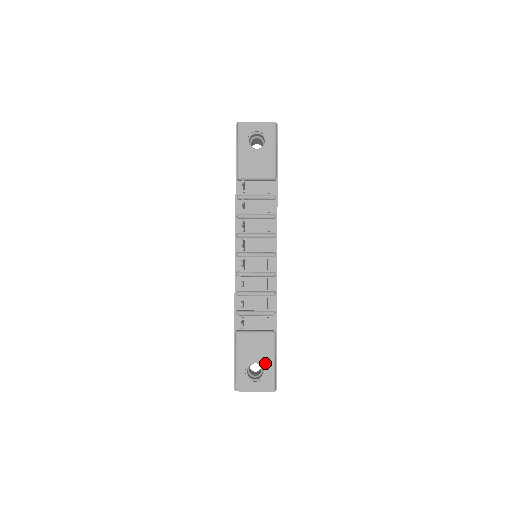
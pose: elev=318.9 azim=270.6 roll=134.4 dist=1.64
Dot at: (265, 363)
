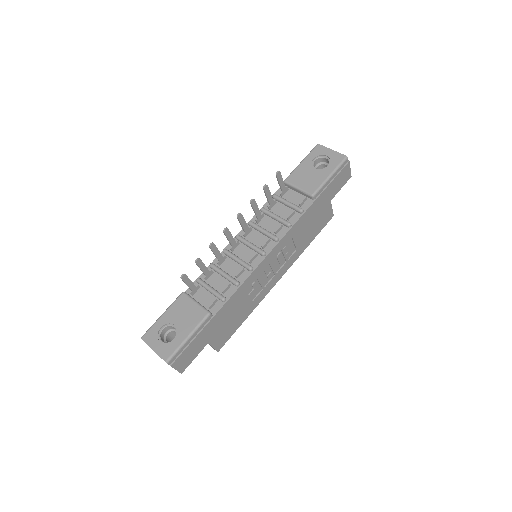
Dot at: (180, 332)
